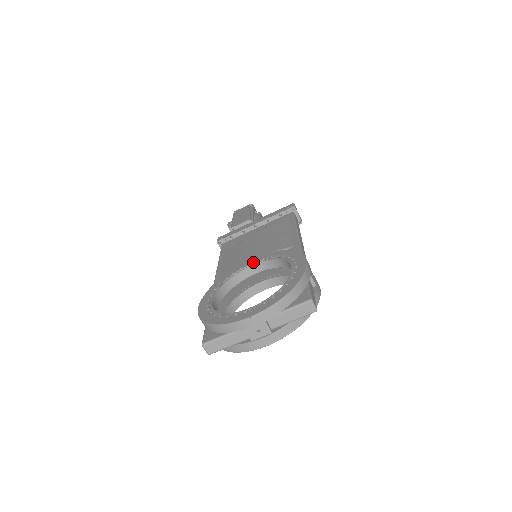
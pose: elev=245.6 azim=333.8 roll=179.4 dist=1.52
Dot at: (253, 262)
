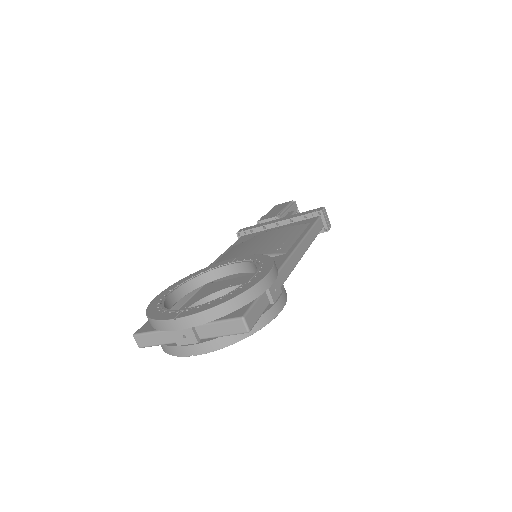
Dot at: (234, 261)
